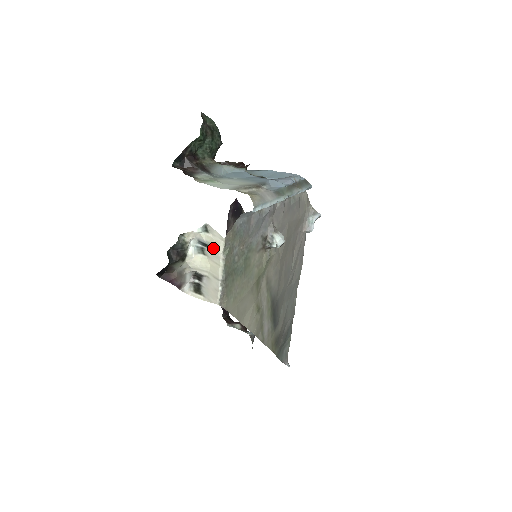
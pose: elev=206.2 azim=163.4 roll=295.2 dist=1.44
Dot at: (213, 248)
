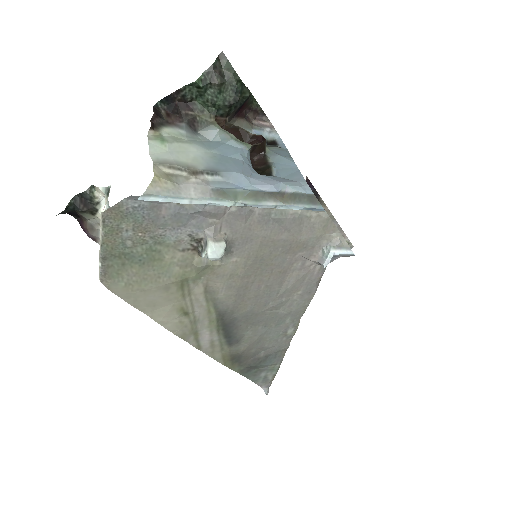
Dot at: occluded
